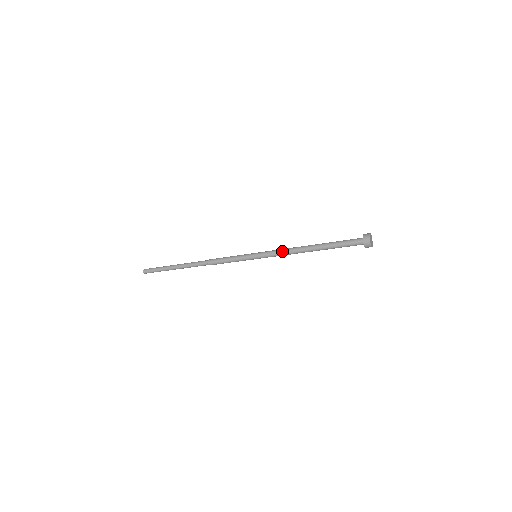
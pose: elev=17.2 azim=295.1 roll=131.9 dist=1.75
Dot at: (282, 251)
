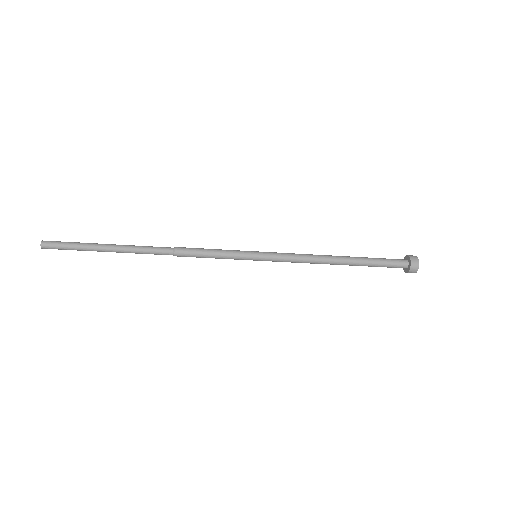
Dot at: (299, 258)
